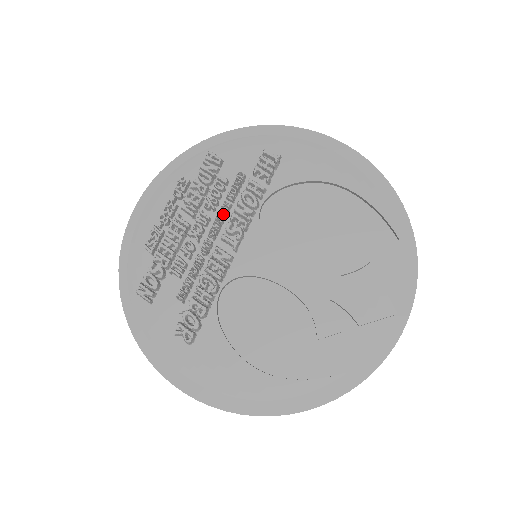
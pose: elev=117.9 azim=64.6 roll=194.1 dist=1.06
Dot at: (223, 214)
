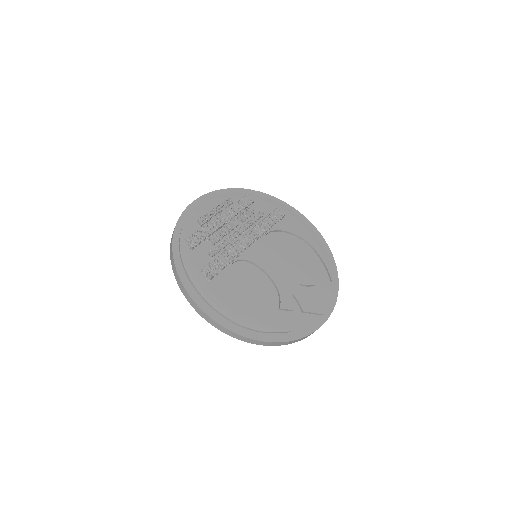
Dot at: (248, 226)
